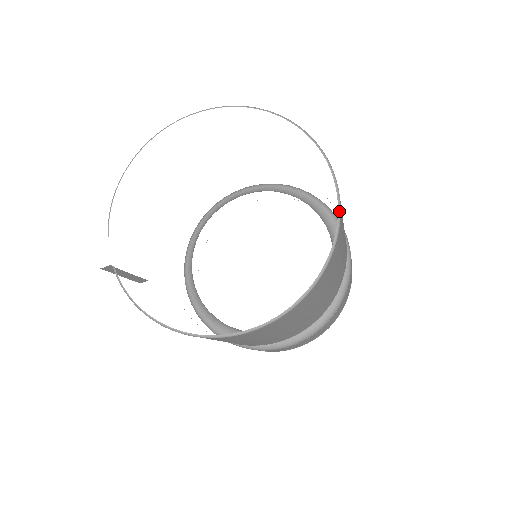
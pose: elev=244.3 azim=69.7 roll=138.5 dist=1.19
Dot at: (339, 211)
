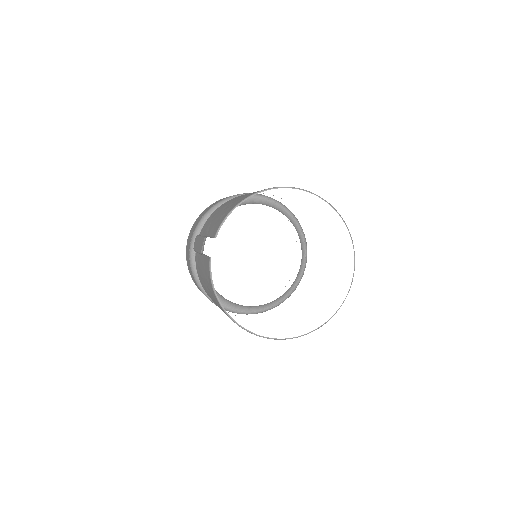
Dot at: occluded
